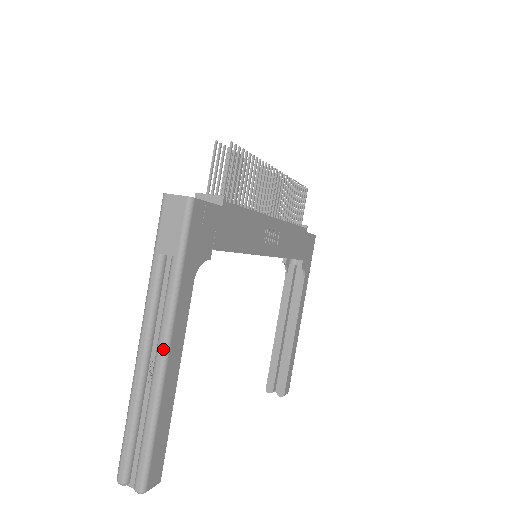
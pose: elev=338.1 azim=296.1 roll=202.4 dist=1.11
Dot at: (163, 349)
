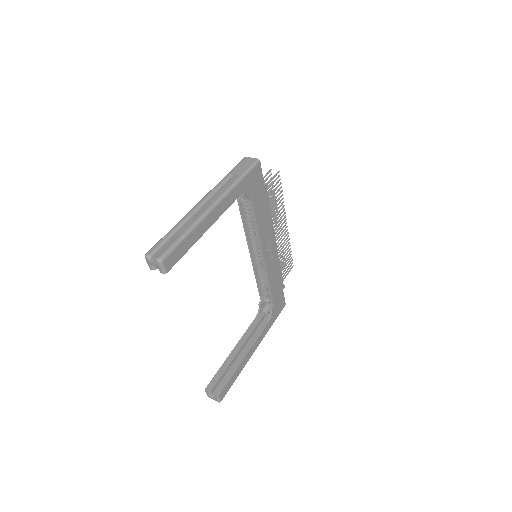
Dot at: (213, 204)
